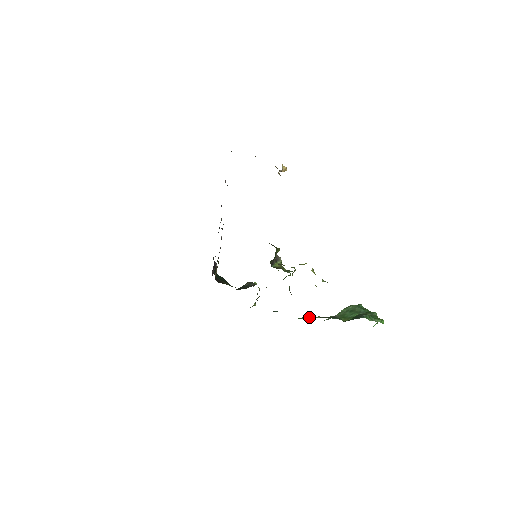
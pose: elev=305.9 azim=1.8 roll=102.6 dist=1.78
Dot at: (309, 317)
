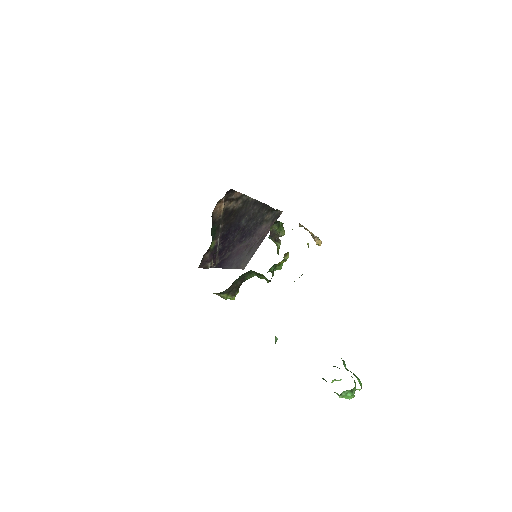
Dot at: occluded
